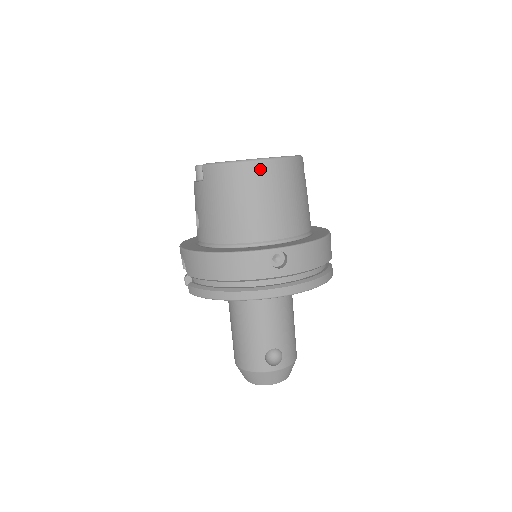
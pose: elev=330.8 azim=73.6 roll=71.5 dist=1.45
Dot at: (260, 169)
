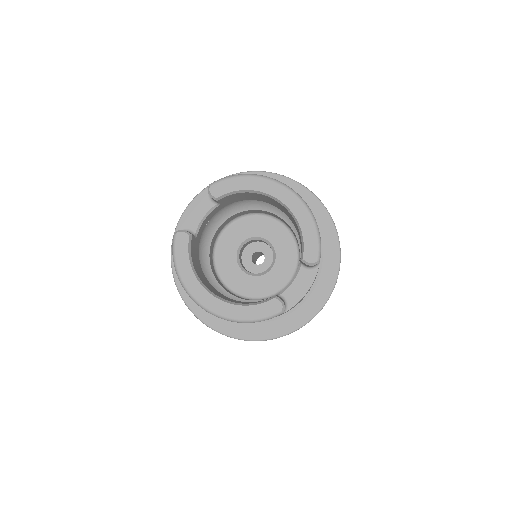
Dot at: occluded
